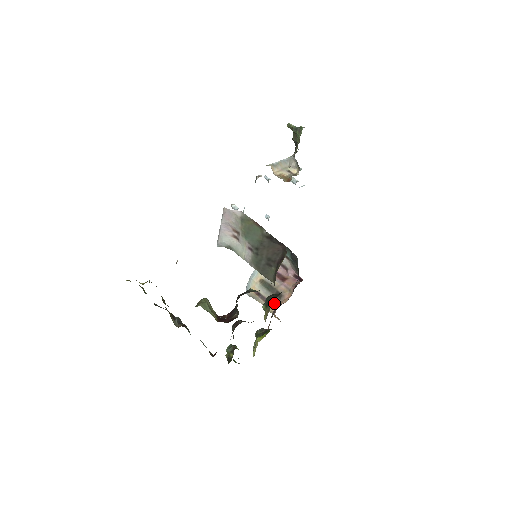
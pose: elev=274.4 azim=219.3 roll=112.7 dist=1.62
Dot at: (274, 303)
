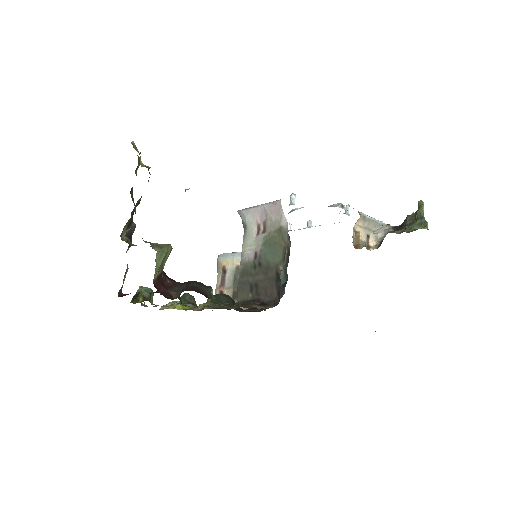
Dot at: occluded
